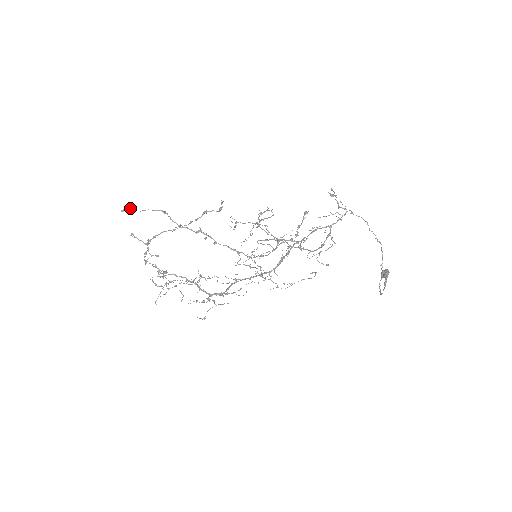
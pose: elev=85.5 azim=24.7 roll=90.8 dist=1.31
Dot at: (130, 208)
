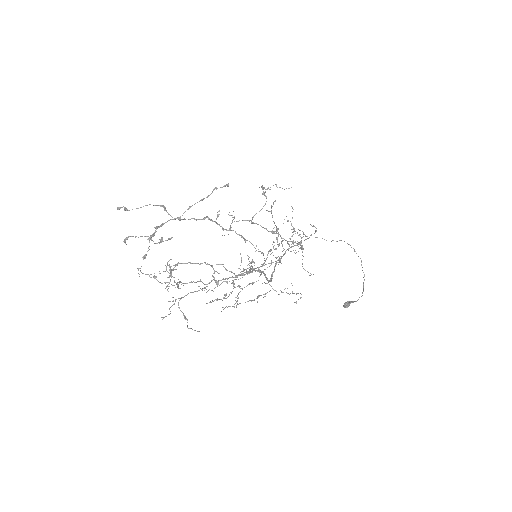
Dot at: (126, 208)
